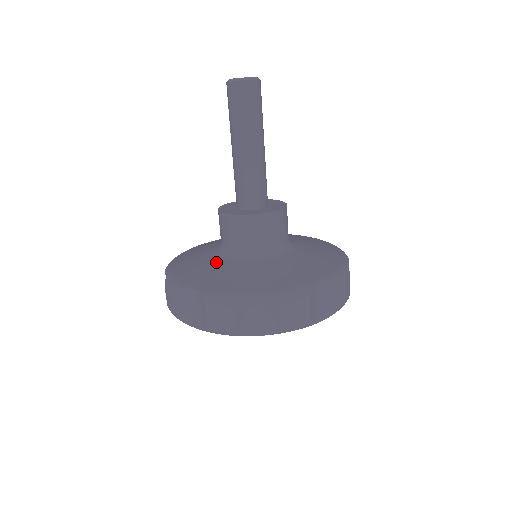
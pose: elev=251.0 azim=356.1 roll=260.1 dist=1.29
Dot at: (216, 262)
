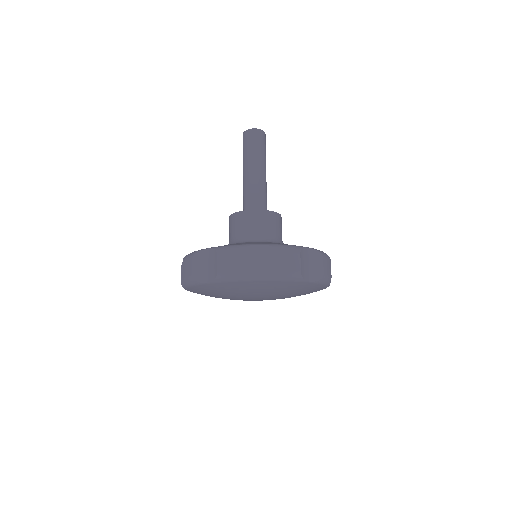
Dot at: (251, 242)
